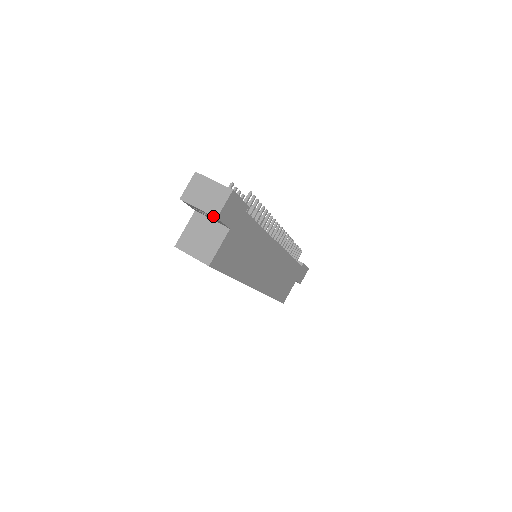
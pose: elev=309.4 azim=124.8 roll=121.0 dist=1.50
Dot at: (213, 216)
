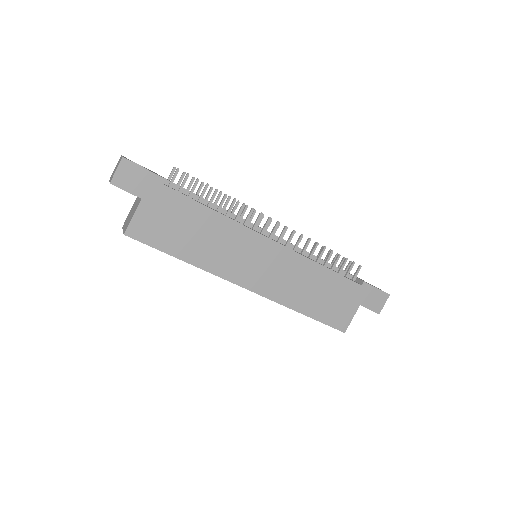
Dot at: (110, 183)
